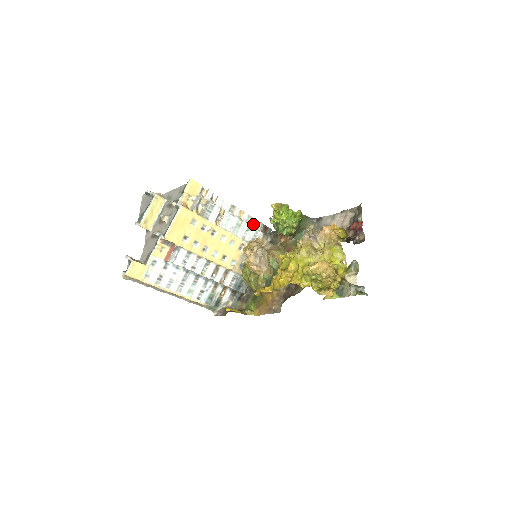
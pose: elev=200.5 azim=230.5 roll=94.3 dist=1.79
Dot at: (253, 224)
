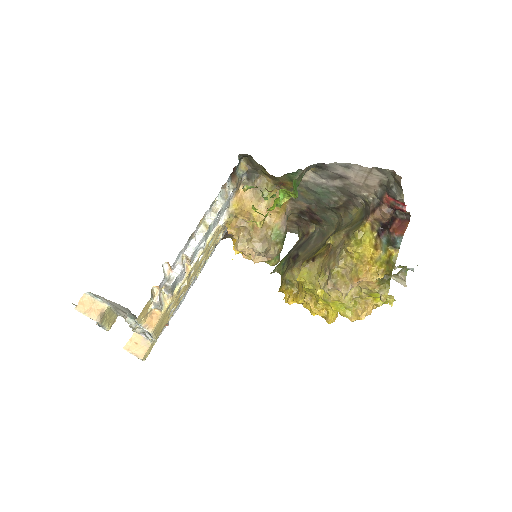
Dot at: (218, 198)
